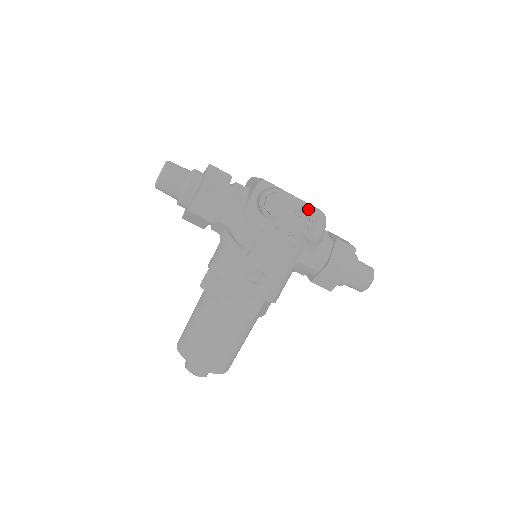
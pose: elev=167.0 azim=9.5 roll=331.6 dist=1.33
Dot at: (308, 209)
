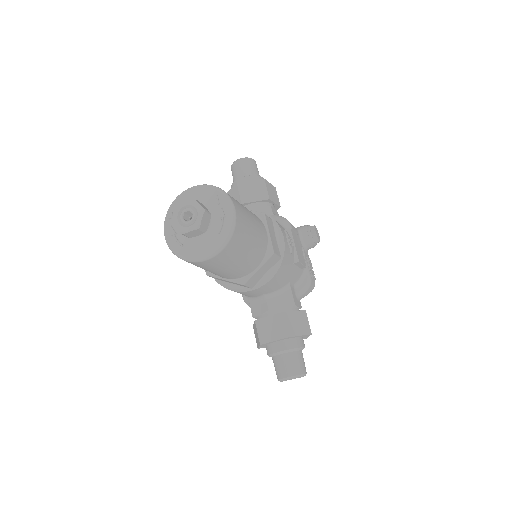
Dot at: occluded
